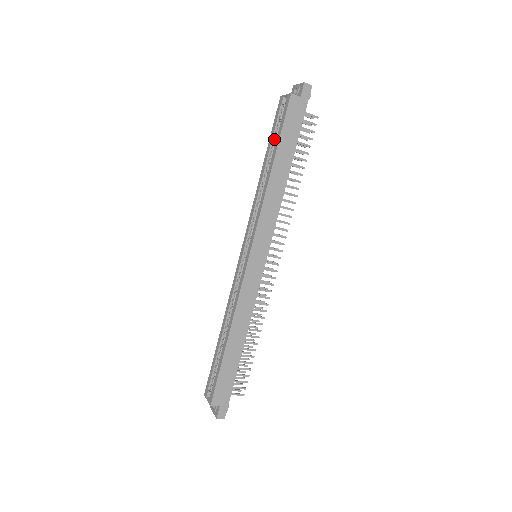
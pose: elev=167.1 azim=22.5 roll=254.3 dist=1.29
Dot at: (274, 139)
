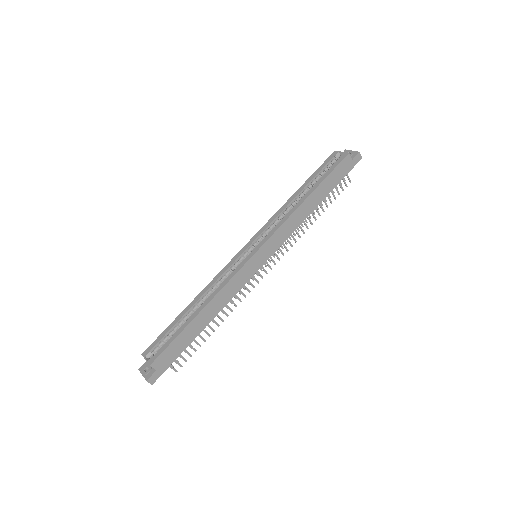
Dot at: (317, 177)
